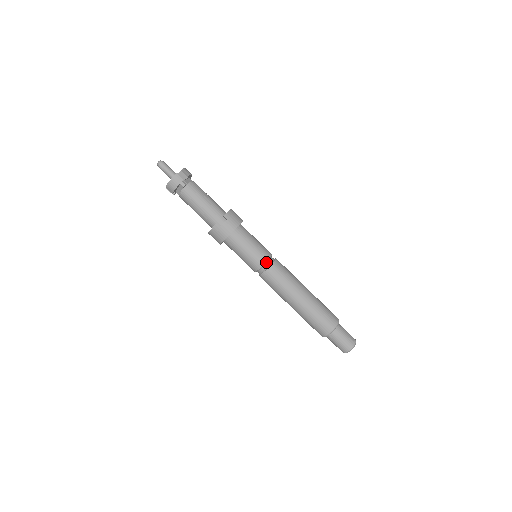
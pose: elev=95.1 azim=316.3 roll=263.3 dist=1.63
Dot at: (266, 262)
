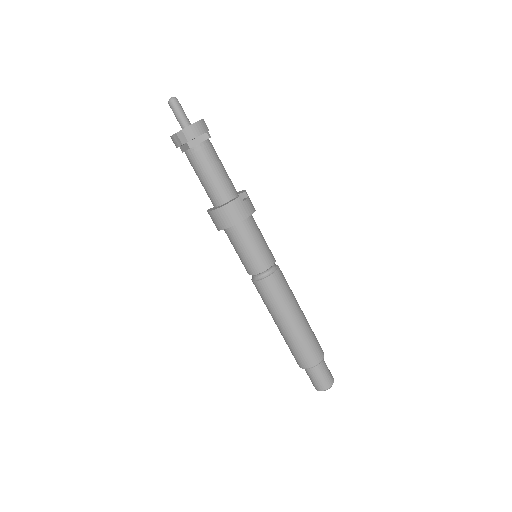
Dot at: (274, 262)
